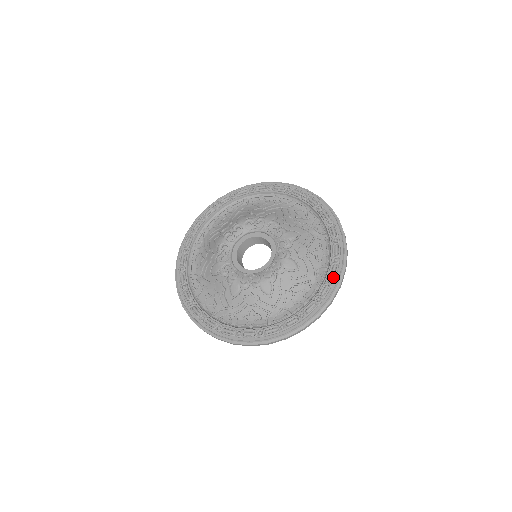
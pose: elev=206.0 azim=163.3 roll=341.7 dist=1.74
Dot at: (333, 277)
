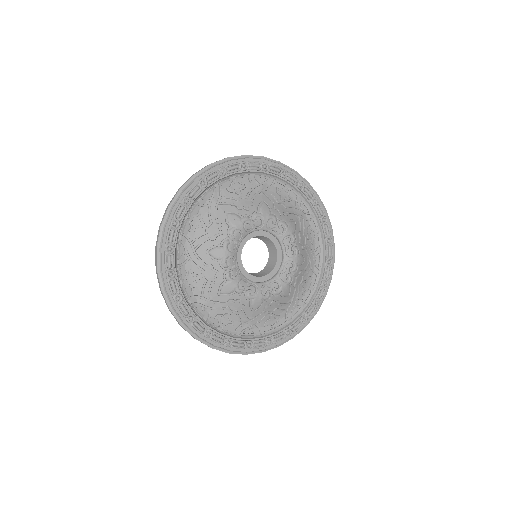
Dot at: (308, 318)
